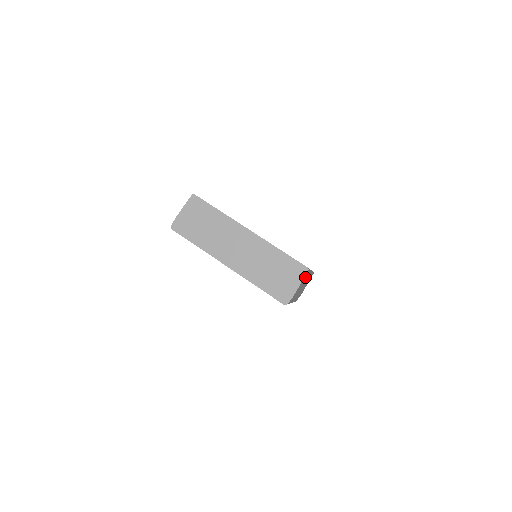
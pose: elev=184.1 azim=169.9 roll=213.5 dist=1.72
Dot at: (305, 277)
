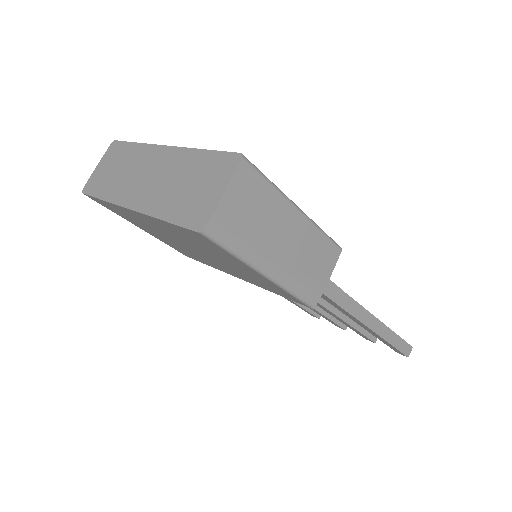
Dot at: (252, 186)
